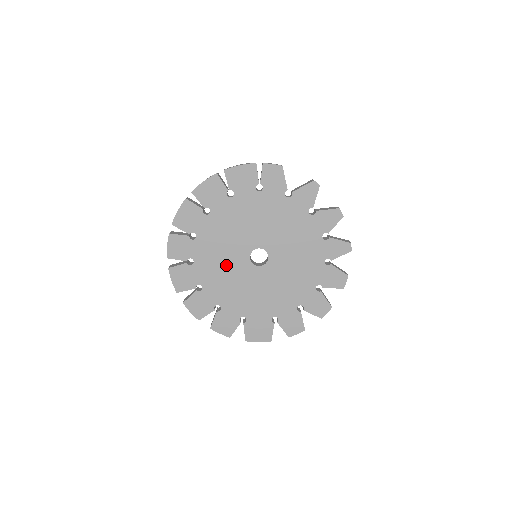
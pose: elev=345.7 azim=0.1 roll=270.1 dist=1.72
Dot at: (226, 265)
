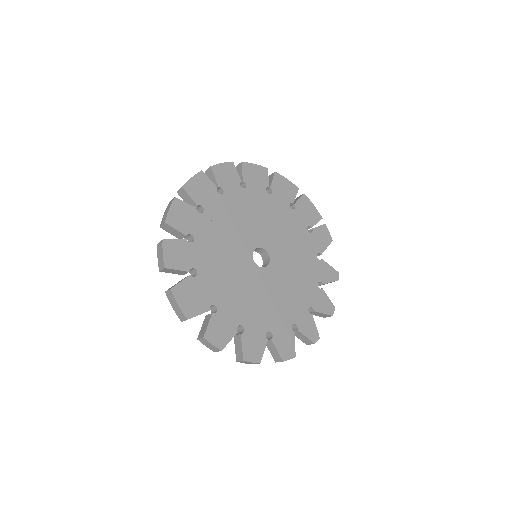
Dot at: (237, 228)
